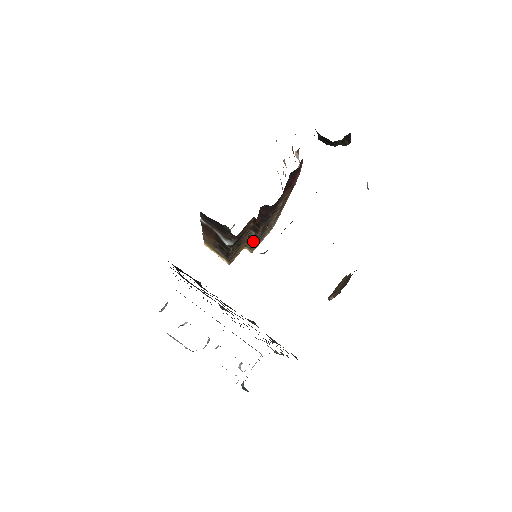
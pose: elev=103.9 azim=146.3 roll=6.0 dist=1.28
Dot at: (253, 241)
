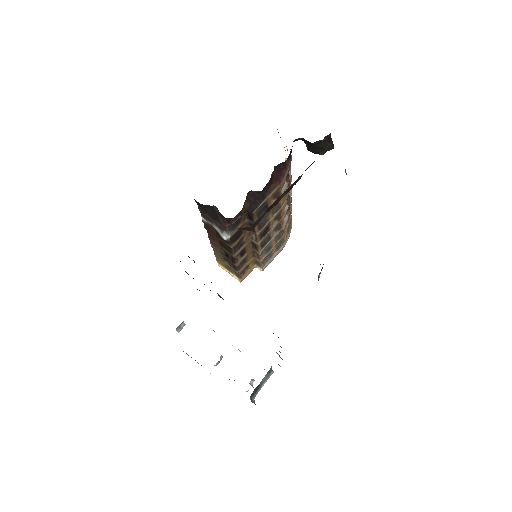
Dot at: (257, 249)
